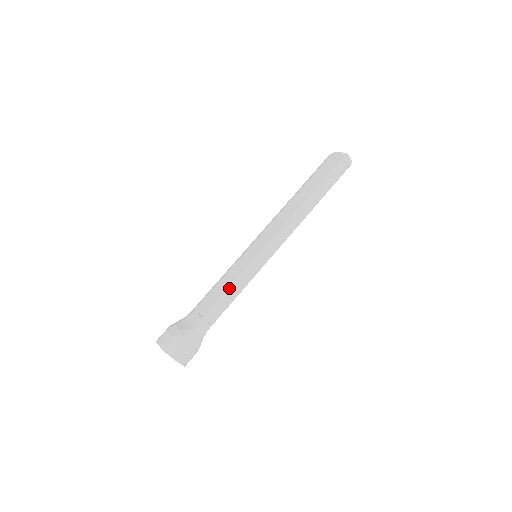
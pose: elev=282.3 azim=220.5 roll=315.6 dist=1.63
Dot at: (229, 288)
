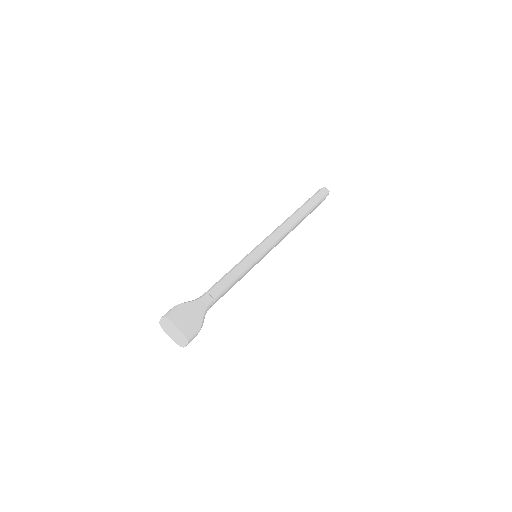
Dot at: (230, 270)
